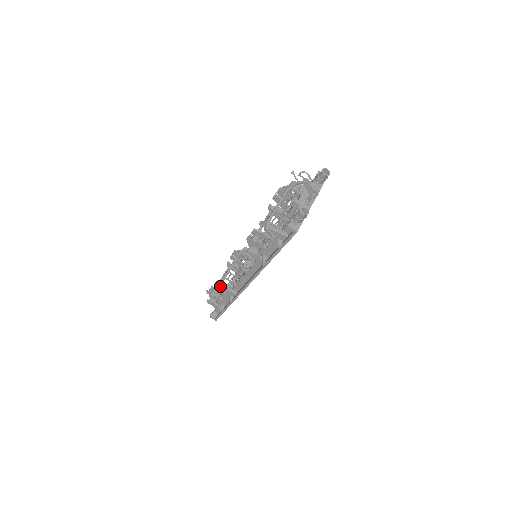
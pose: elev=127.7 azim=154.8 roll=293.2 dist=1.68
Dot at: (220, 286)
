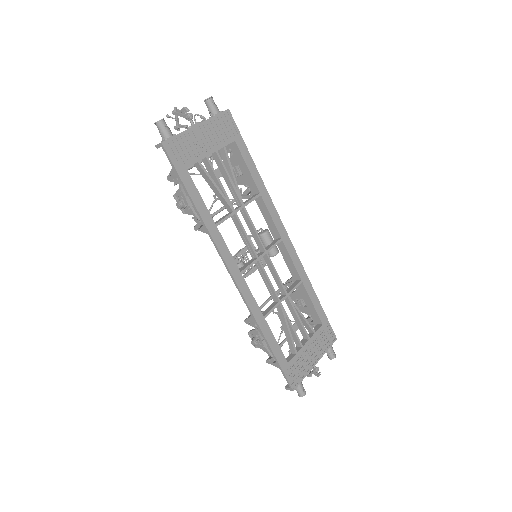
Dot at: (246, 319)
